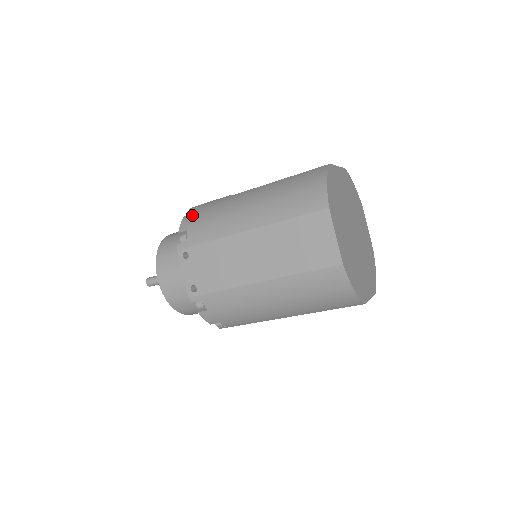
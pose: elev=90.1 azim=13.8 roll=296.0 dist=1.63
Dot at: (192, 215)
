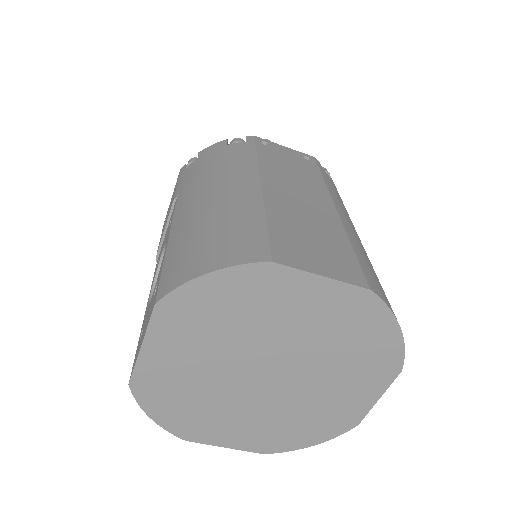
Dot at: occluded
